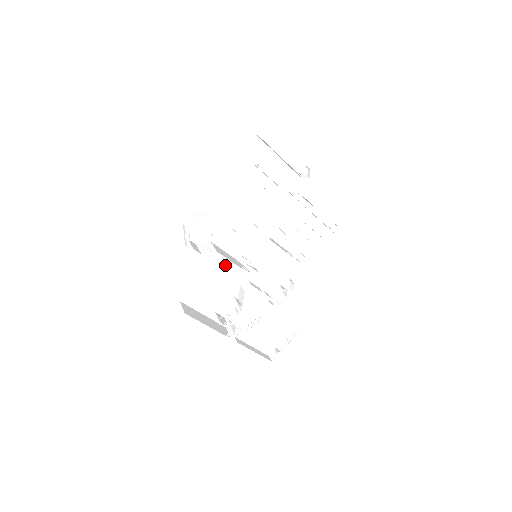
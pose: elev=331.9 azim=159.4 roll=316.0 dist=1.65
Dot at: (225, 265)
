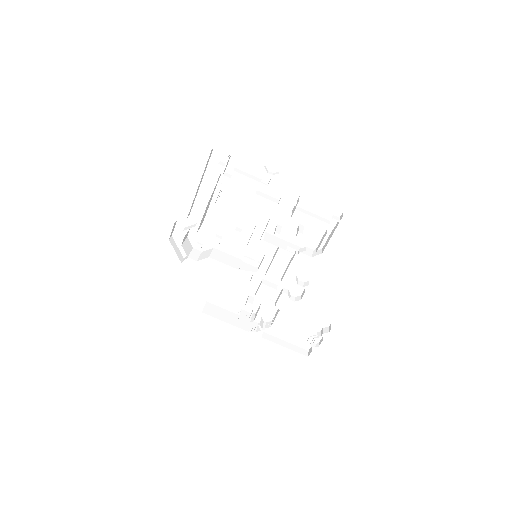
Dot at: occluded
